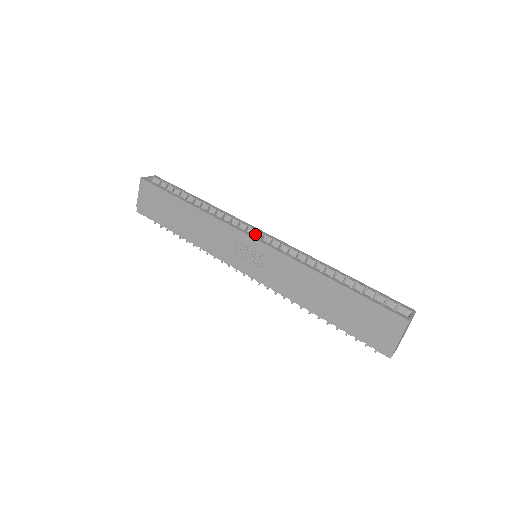
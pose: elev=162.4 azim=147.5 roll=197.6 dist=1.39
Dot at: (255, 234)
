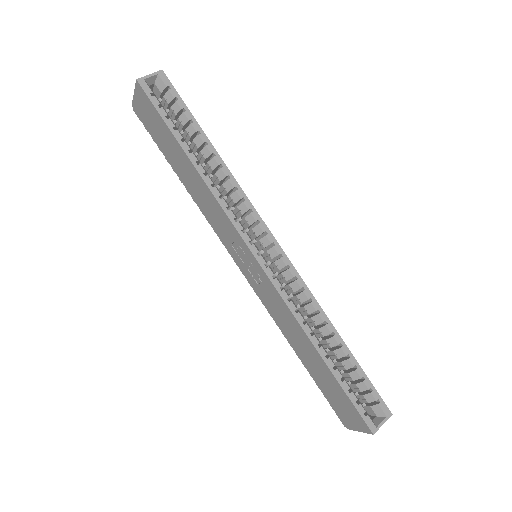
Dot at: (263, 233)
